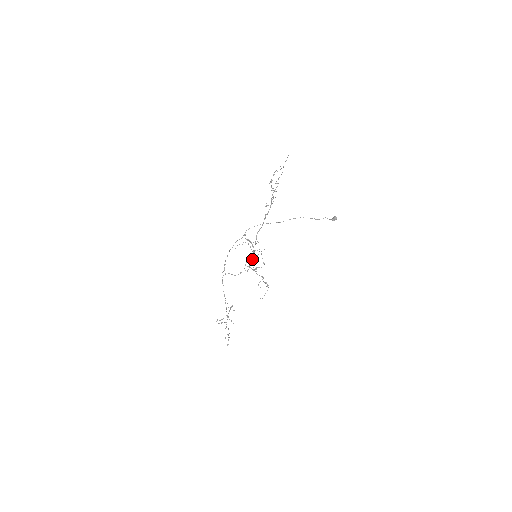
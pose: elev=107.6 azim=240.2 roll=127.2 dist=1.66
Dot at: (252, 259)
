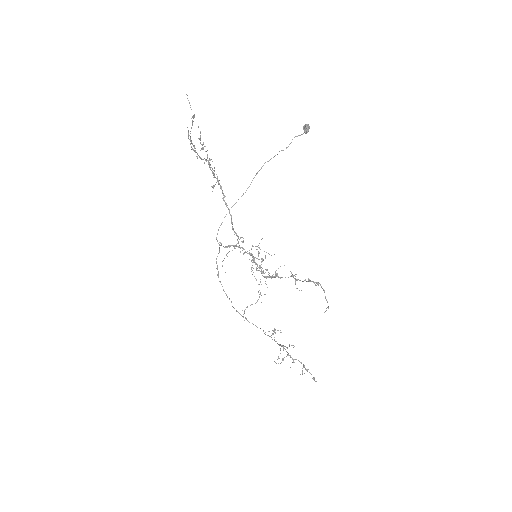
Dot at: (257, 265)
